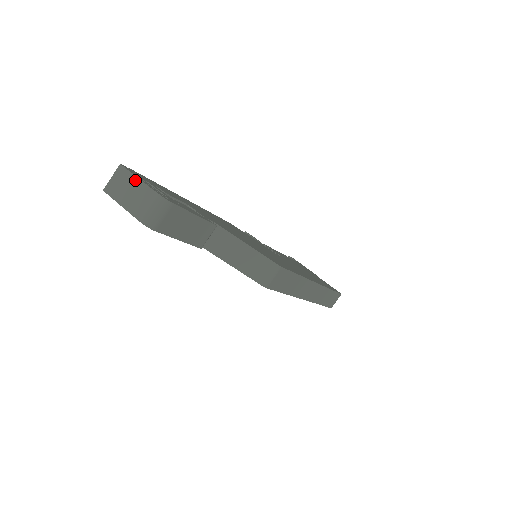
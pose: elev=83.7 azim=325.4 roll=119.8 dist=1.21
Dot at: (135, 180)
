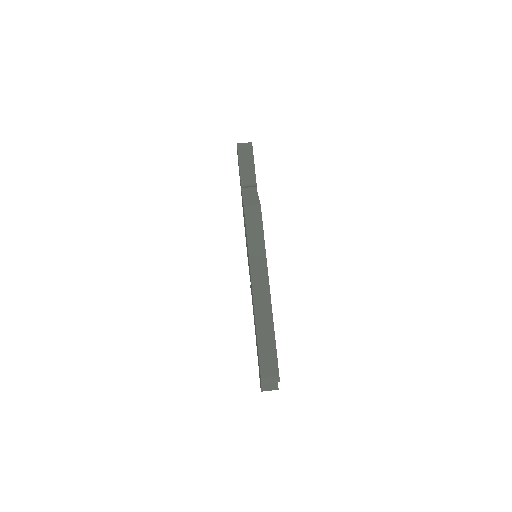
Dot at: occluded
